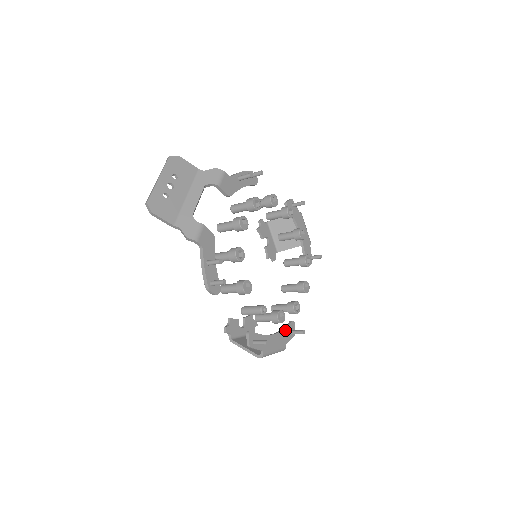
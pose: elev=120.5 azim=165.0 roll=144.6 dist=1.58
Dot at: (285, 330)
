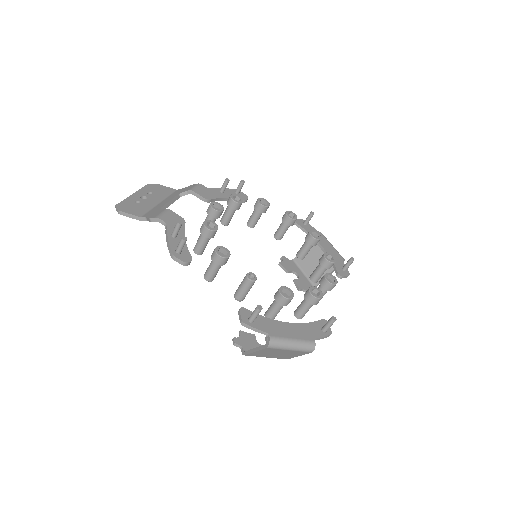
Dot at: (310, 324)
